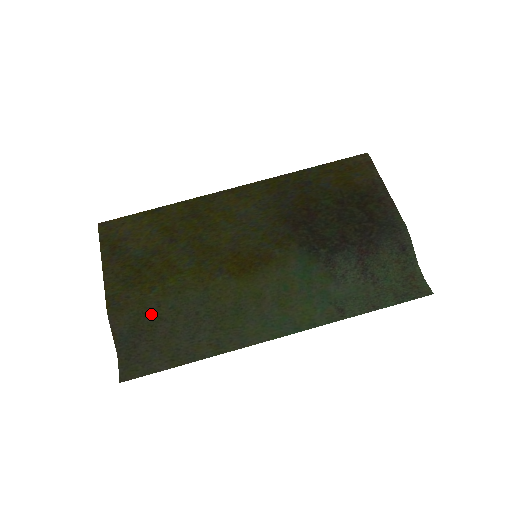
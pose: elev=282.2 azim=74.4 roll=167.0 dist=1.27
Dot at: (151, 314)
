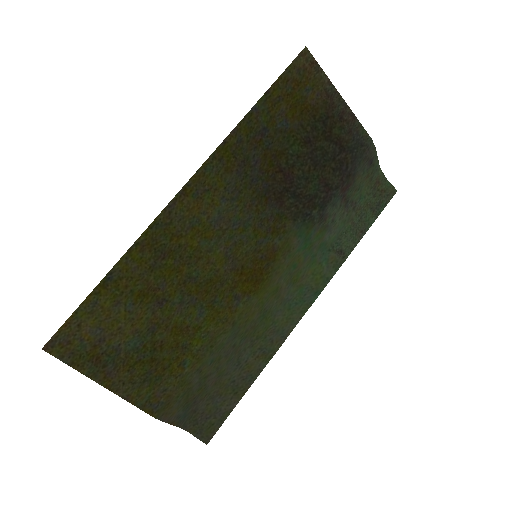
Dot at: (196, 383)
